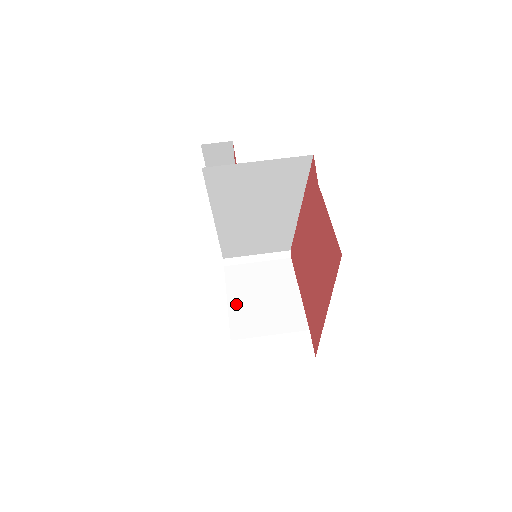
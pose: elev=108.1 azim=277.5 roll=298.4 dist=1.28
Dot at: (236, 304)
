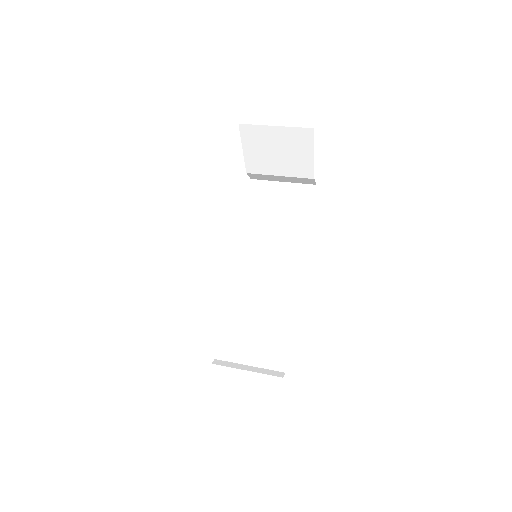
Dot at: occluded
